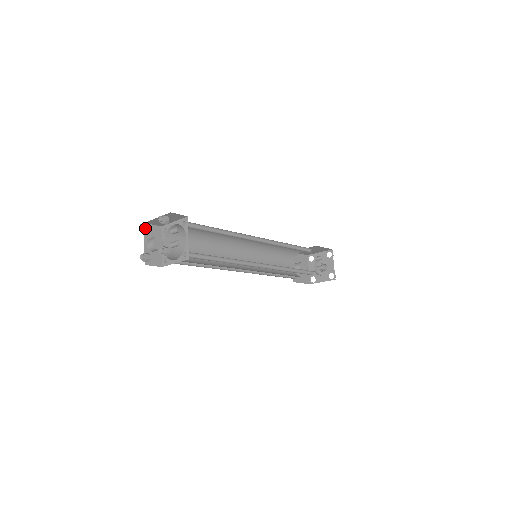
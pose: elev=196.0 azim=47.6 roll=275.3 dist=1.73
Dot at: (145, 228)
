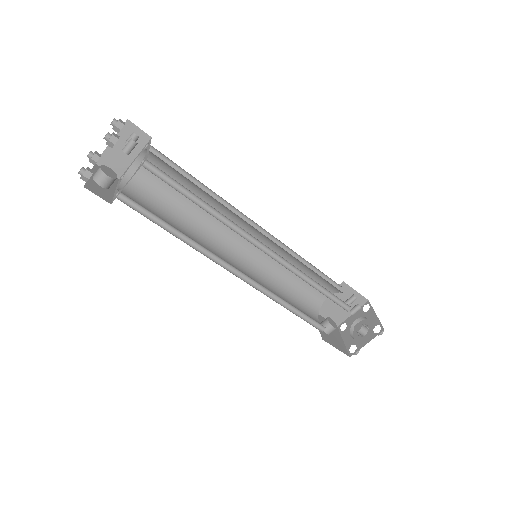
Dot at: (93, 154)
